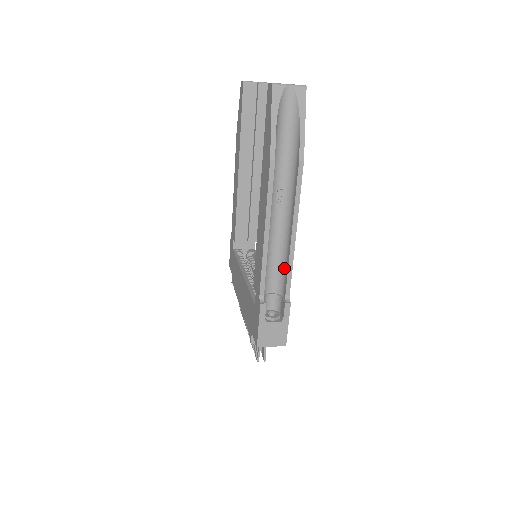
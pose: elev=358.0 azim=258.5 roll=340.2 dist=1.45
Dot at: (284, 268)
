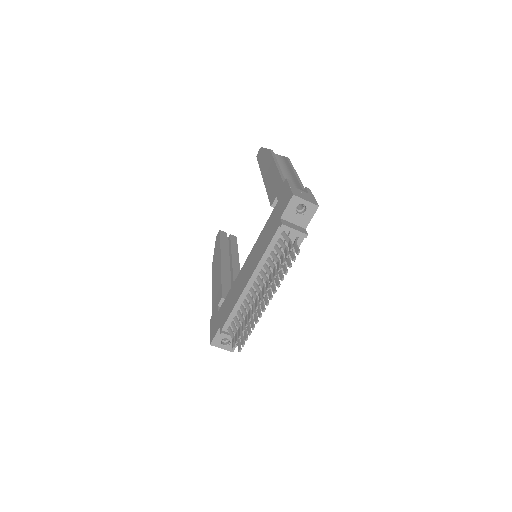
Dot at: occluded
